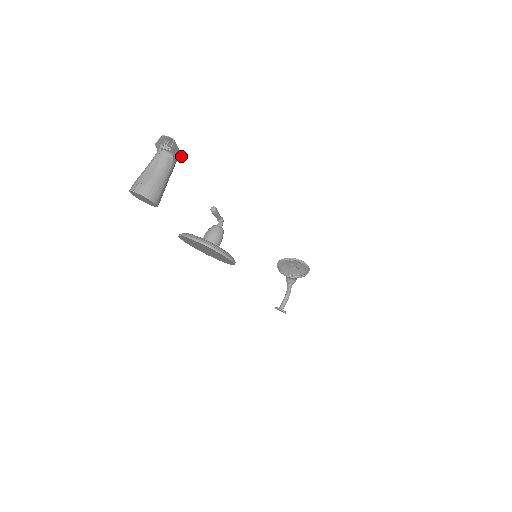
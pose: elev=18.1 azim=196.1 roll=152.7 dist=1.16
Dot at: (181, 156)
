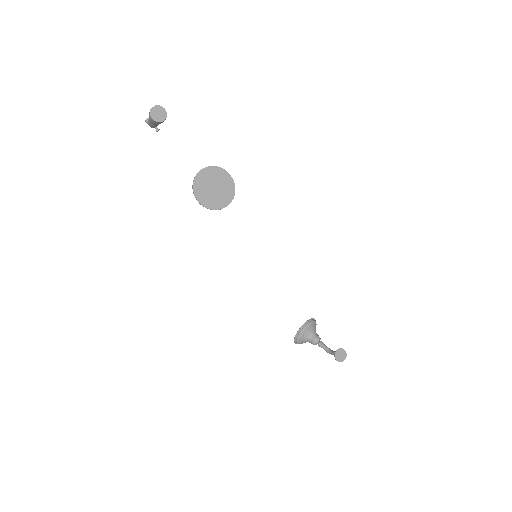
Dot at: (159, 129)
